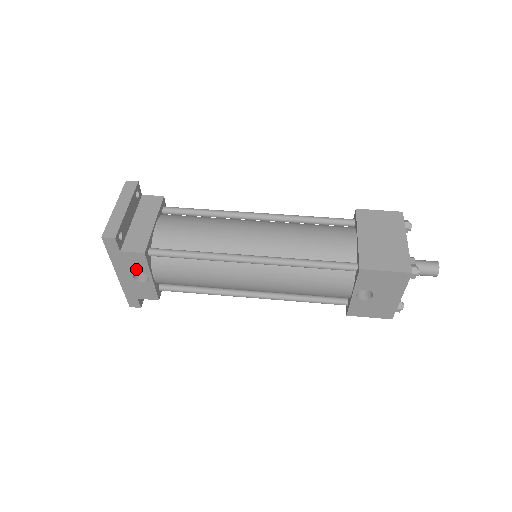
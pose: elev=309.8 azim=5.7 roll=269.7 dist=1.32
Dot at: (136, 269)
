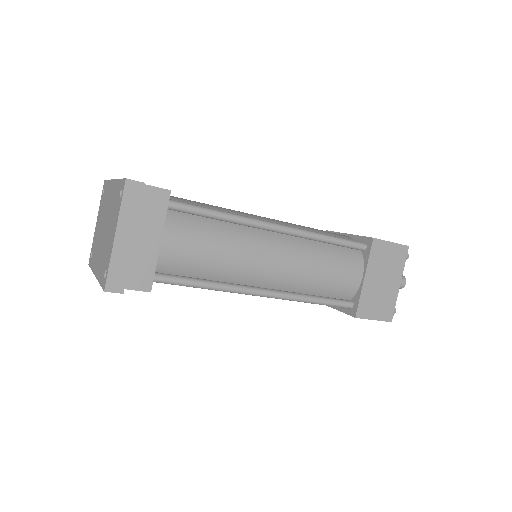
Dot at: occluded
